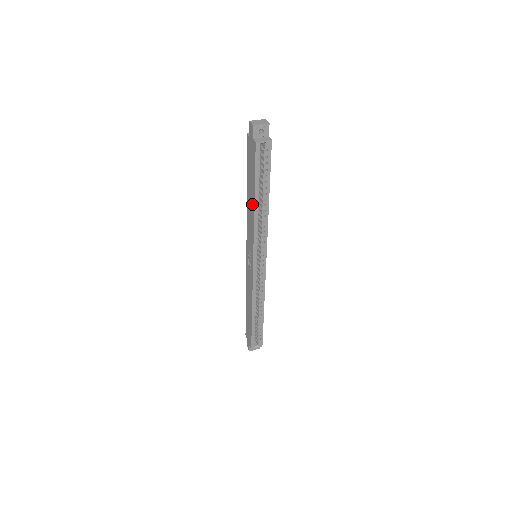
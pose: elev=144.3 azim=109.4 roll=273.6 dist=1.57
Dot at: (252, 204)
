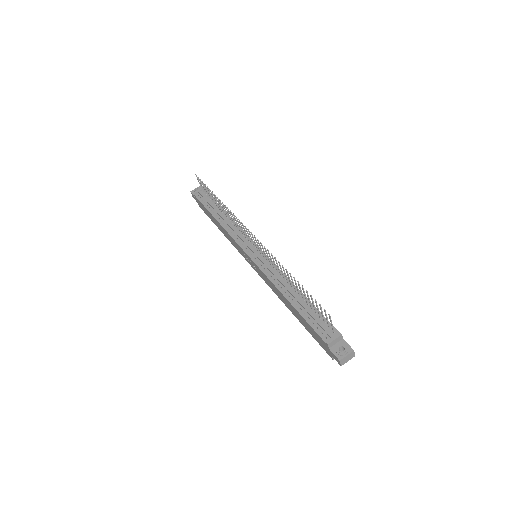
Dot at: (289, 308)
